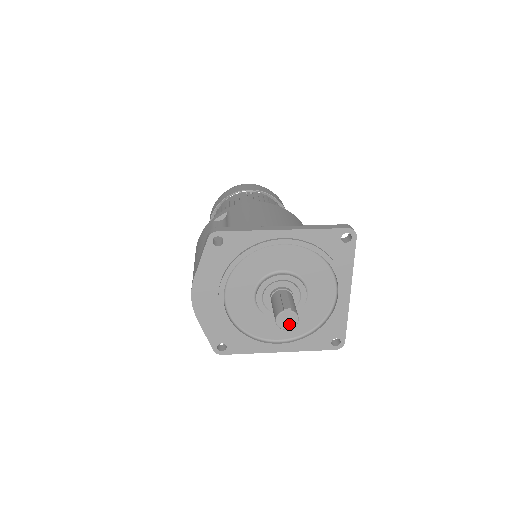
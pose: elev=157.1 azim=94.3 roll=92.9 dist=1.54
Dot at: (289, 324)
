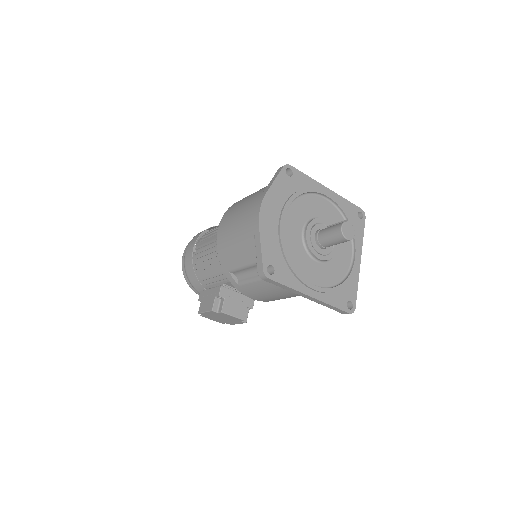
Dot at: (349, 235)
